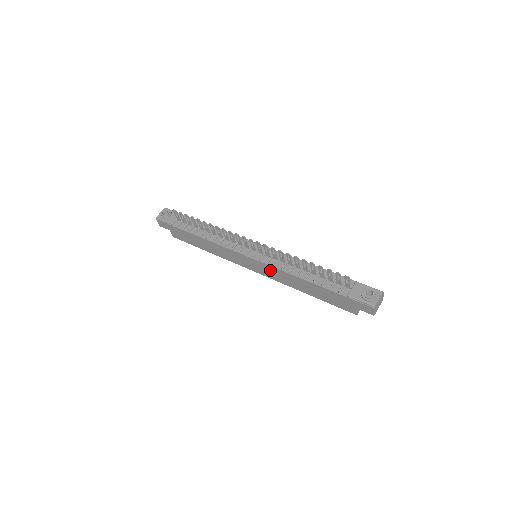
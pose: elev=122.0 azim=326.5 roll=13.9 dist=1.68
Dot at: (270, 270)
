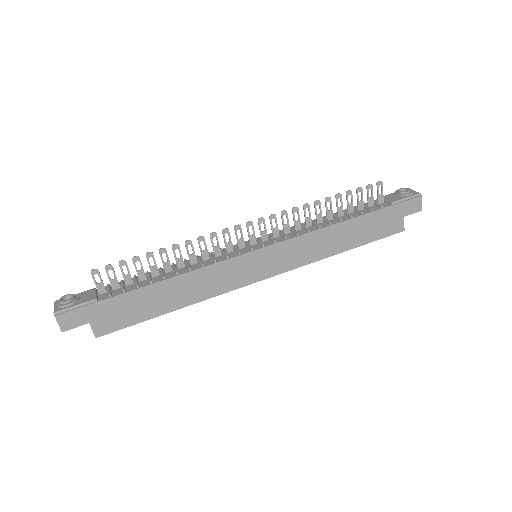
Dot at: (292, 249)
